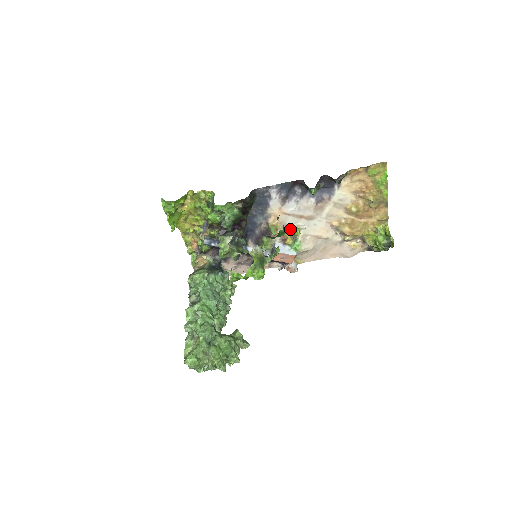
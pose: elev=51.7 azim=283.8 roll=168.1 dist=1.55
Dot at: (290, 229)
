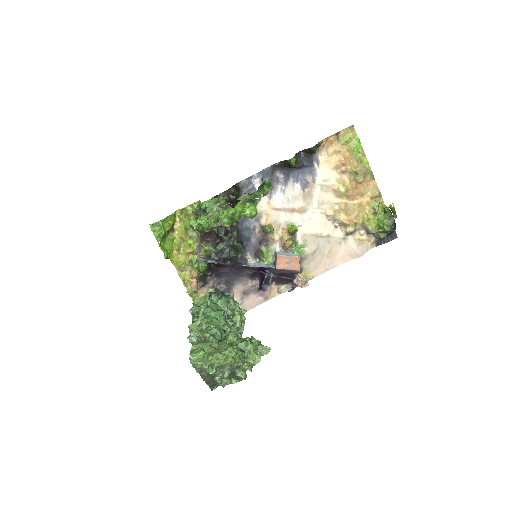
Dot at: (286, 230)
